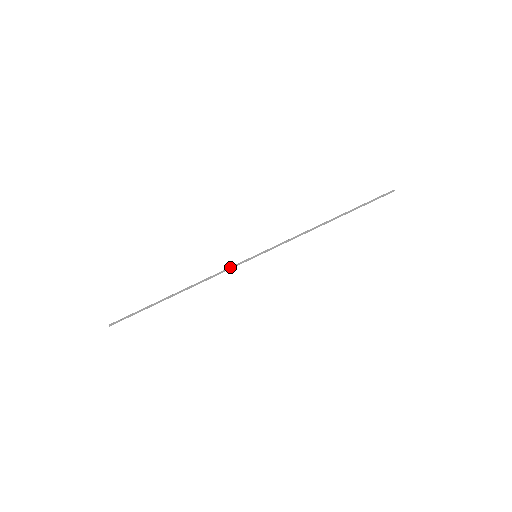
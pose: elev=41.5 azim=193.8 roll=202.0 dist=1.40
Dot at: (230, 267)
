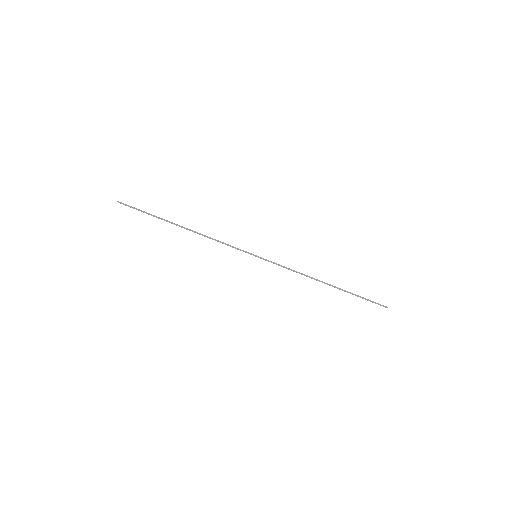
Dot at: (232, 246)
